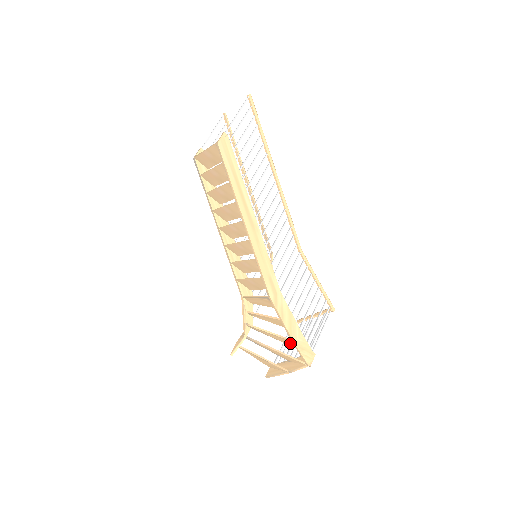
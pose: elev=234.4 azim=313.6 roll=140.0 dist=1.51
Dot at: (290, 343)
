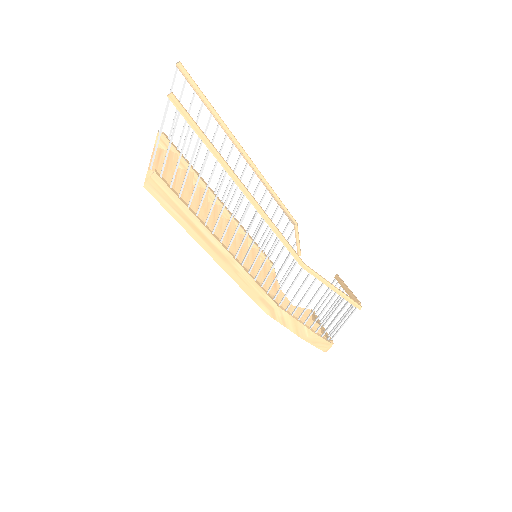
Dot at: occluded
